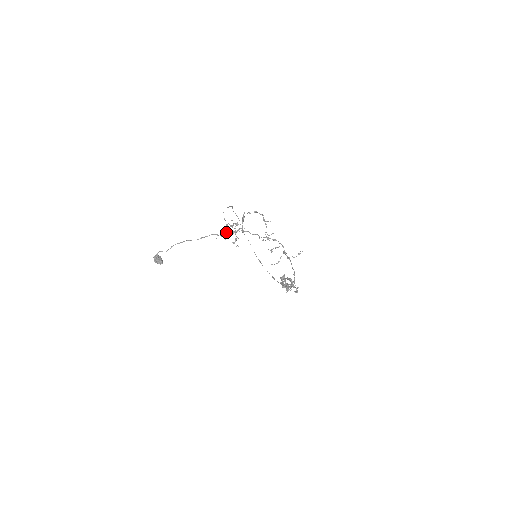
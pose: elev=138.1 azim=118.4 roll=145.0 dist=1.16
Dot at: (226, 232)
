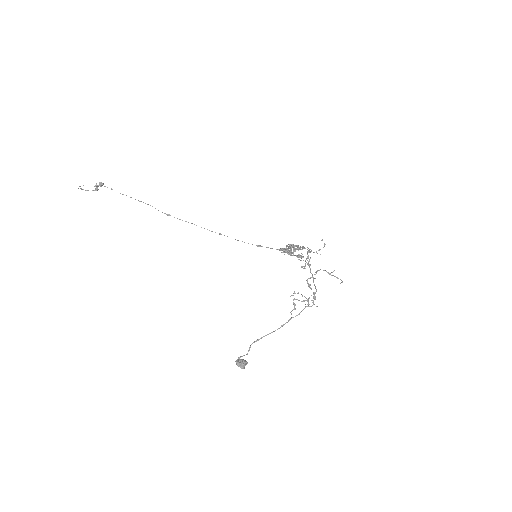
Dot at: occluded
